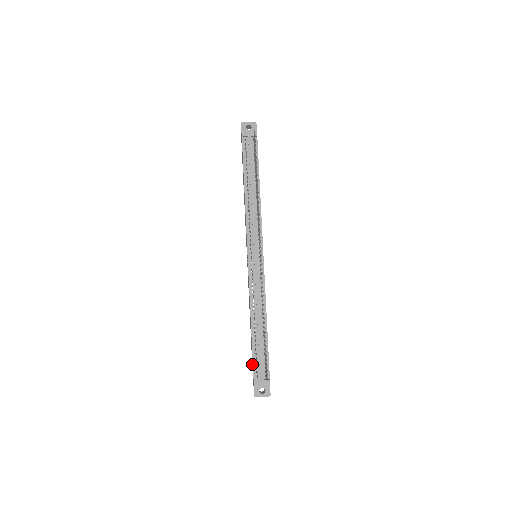
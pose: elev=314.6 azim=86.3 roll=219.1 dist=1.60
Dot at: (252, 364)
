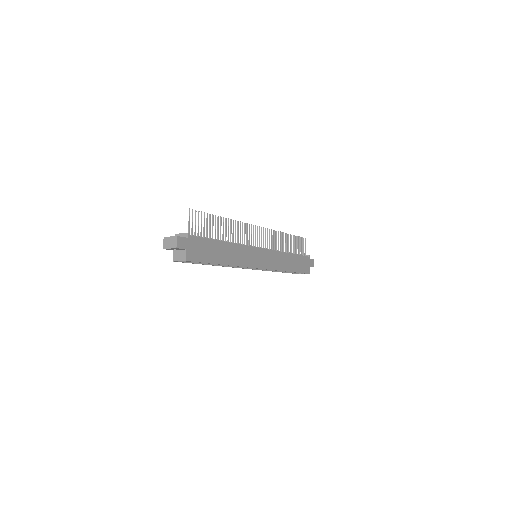
Dot at: occluded
